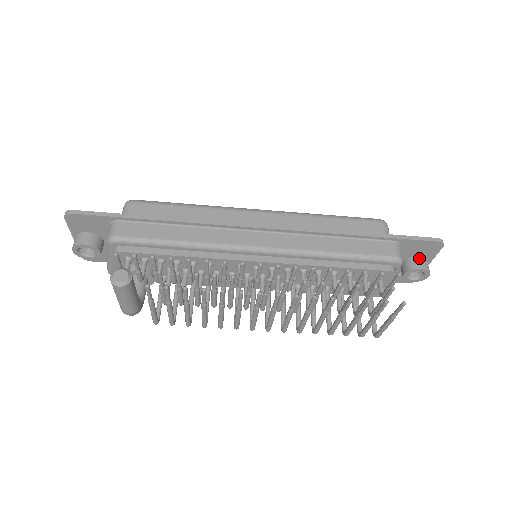
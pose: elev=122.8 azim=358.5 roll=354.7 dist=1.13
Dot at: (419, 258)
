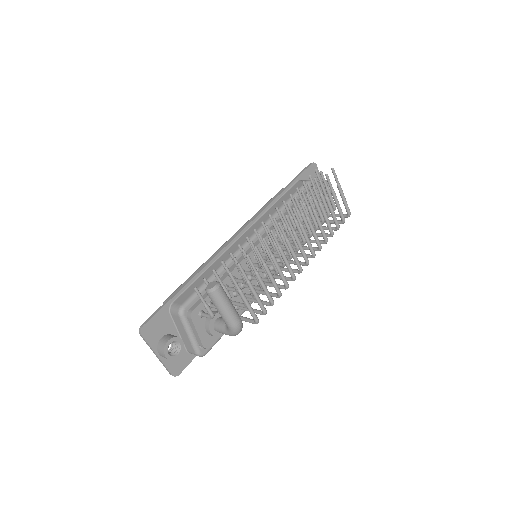
Dot at: occluded
